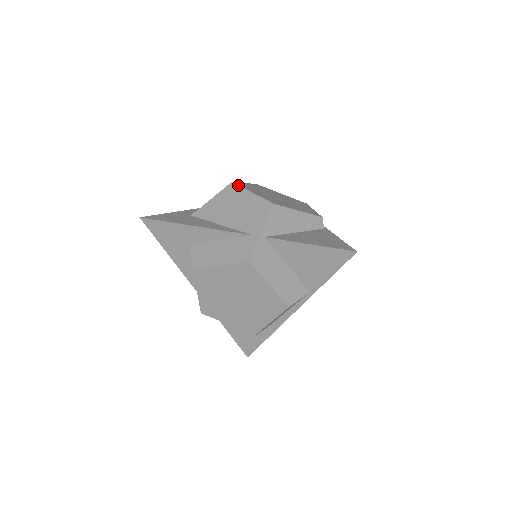
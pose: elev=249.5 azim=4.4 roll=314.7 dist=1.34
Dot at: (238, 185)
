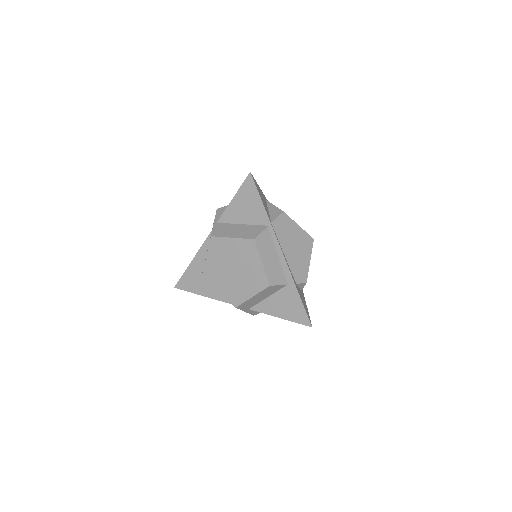
Dot at: occluded
